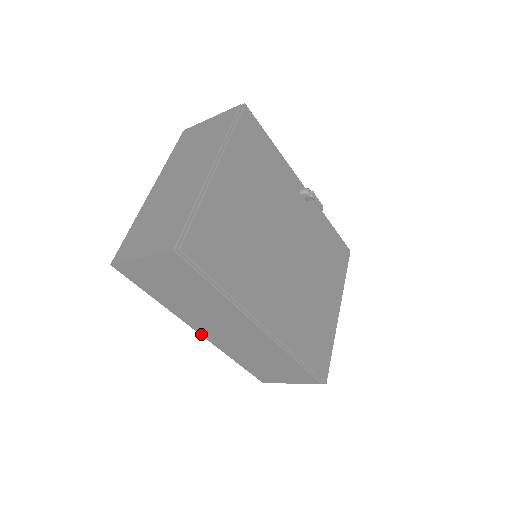
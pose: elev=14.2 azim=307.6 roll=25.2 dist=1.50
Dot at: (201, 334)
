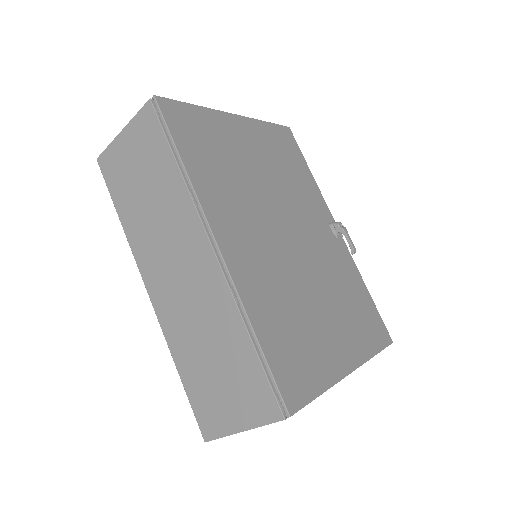
Dot at: (149, 293)
